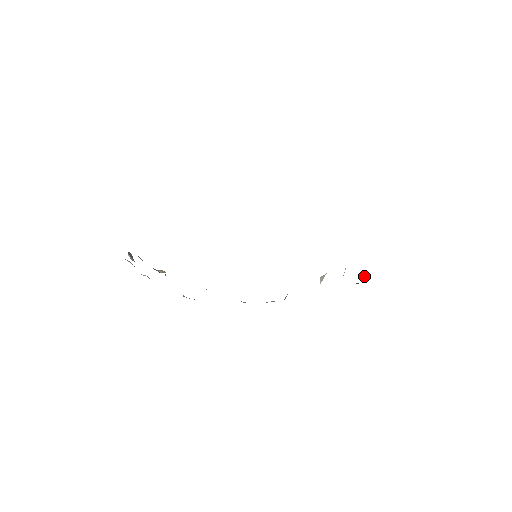
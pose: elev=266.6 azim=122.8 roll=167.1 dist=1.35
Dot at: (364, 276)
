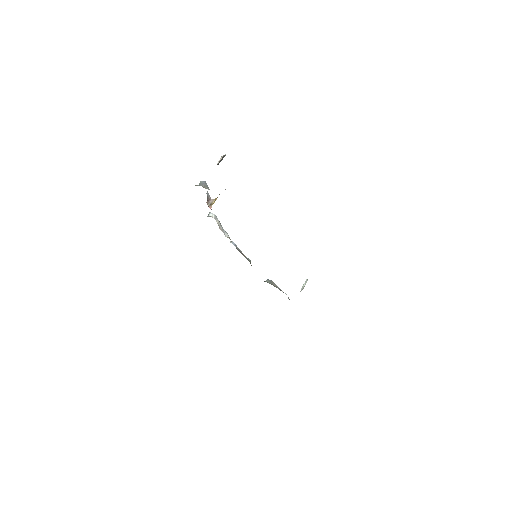
Dot at: (305, 284)
